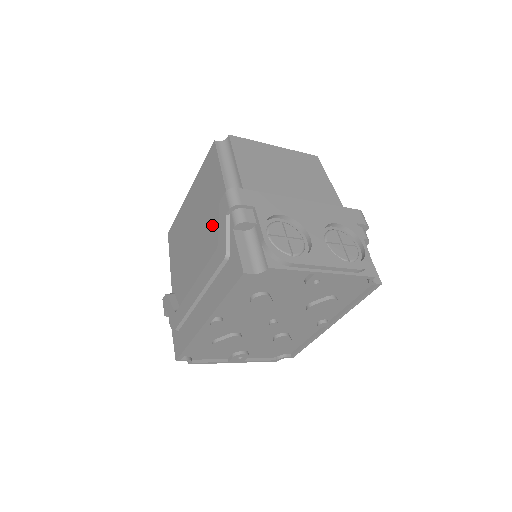
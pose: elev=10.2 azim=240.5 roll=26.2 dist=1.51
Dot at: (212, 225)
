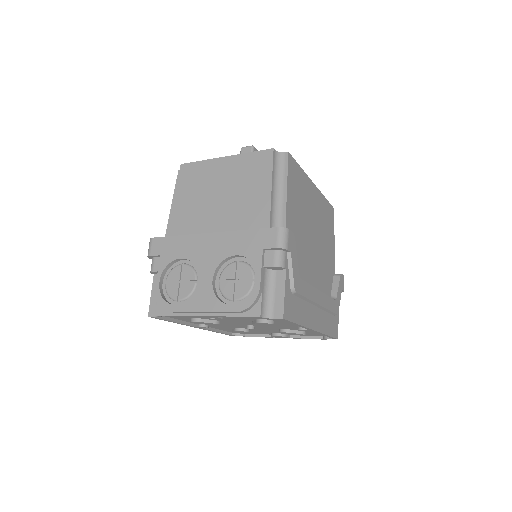
Dot at: occluded
